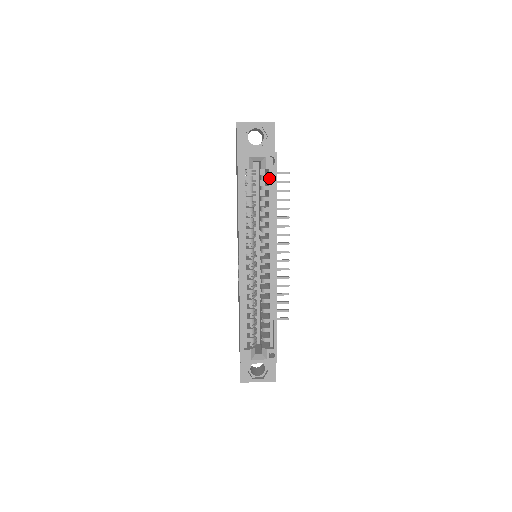
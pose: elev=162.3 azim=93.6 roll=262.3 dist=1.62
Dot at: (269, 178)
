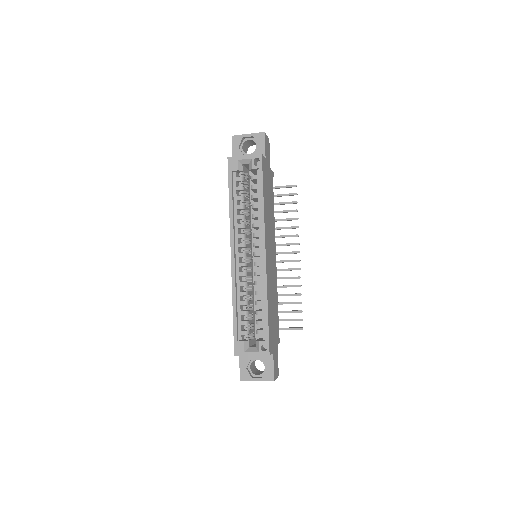
Dot at: (257, 178)
